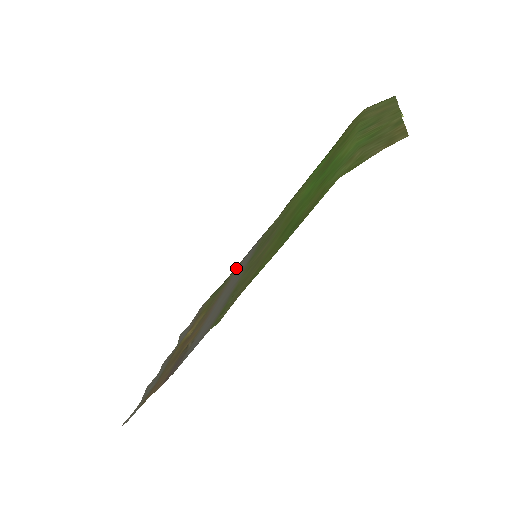
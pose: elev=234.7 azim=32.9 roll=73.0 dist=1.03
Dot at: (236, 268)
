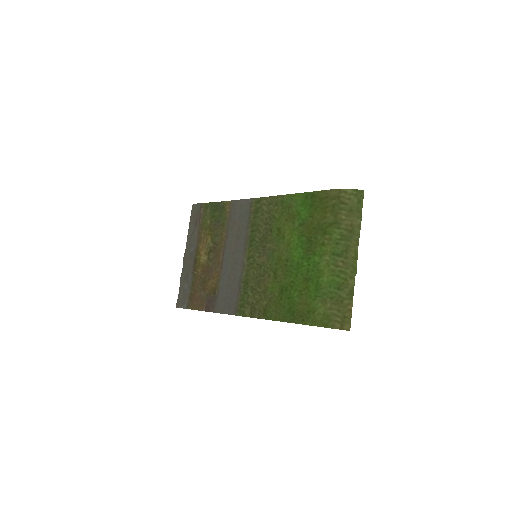
Dot at: (229, 208)
